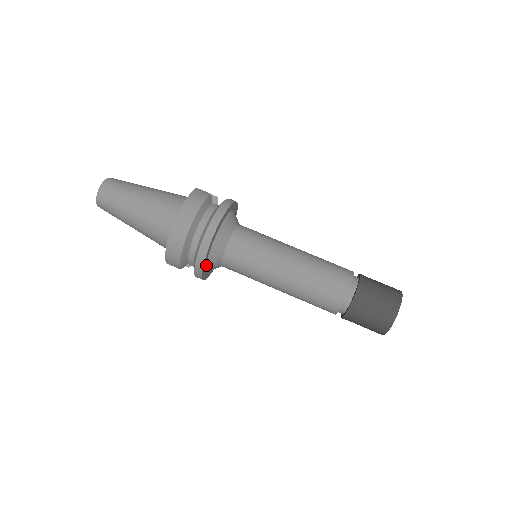
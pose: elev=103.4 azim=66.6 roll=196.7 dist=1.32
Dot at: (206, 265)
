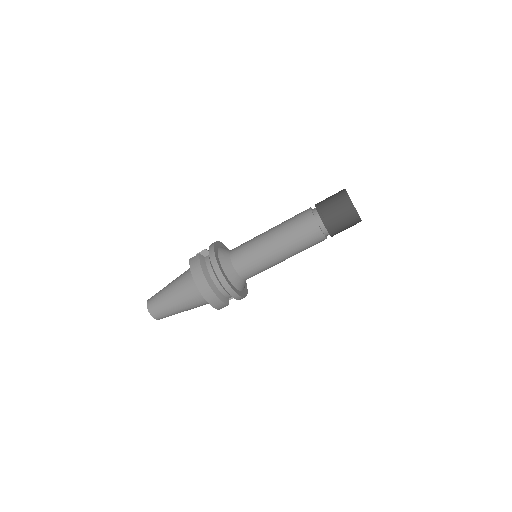
Dot at: (237, 289)
